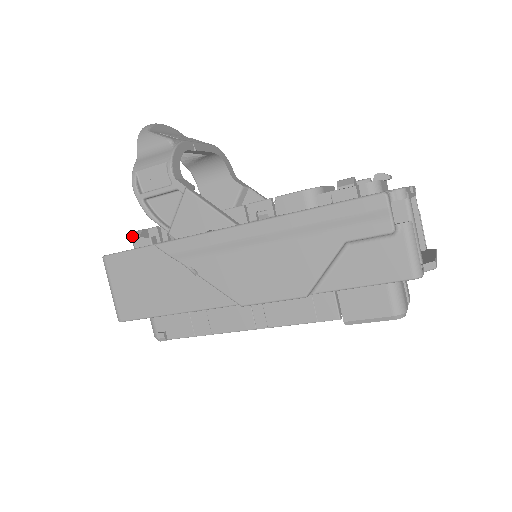
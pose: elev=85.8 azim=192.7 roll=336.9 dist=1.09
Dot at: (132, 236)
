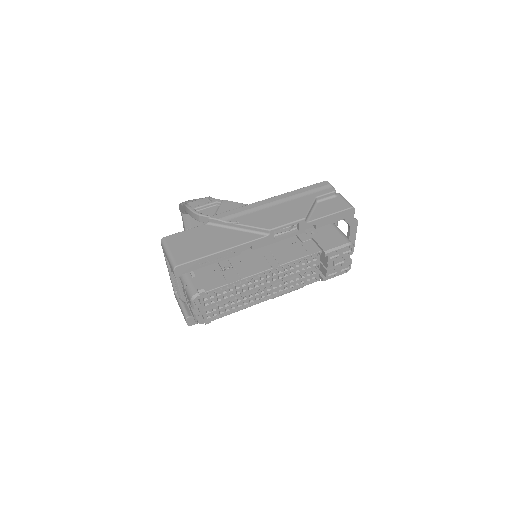
Dot at: occluded
